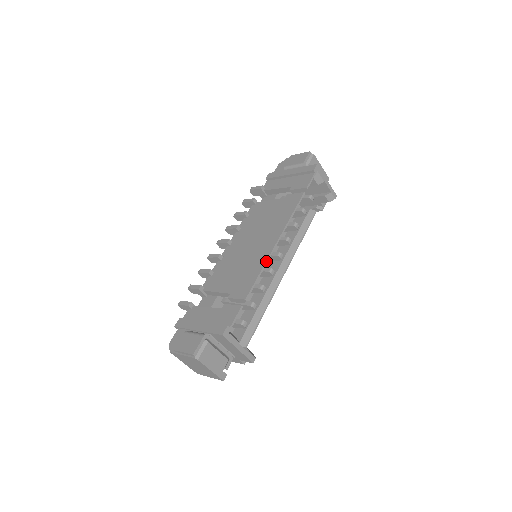
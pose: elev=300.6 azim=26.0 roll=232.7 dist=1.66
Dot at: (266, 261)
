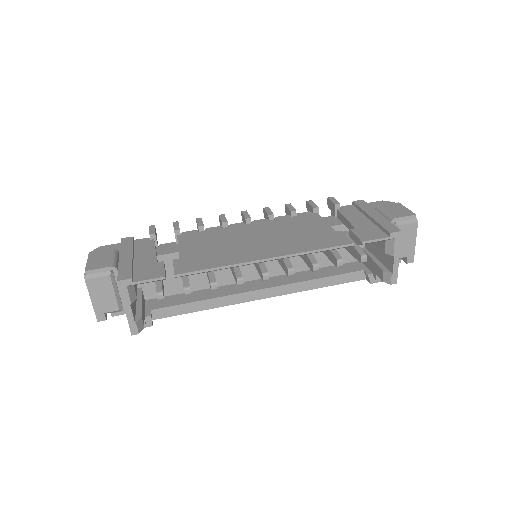
Dot at: (235, 264)
